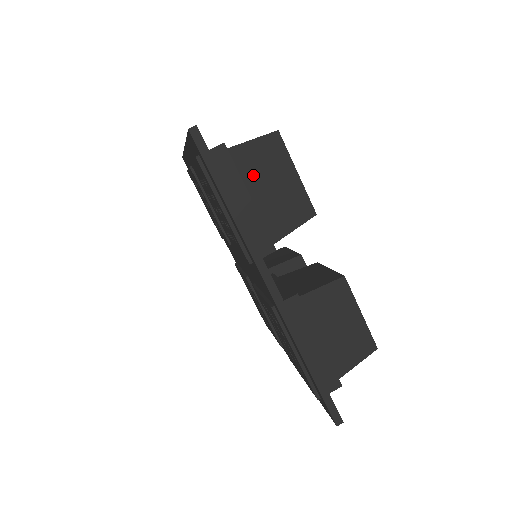
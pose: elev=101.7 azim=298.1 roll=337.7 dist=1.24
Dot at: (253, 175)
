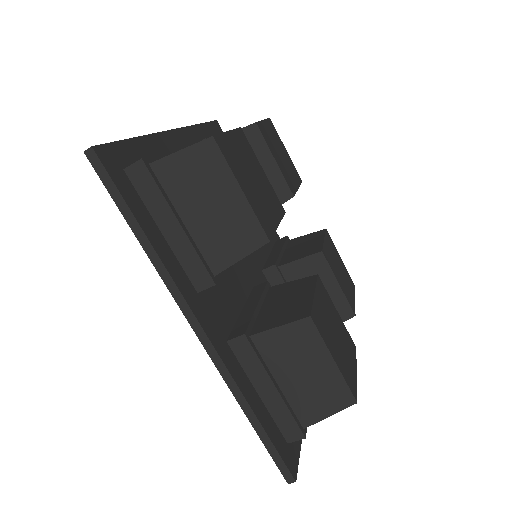
Dot at: occluded
